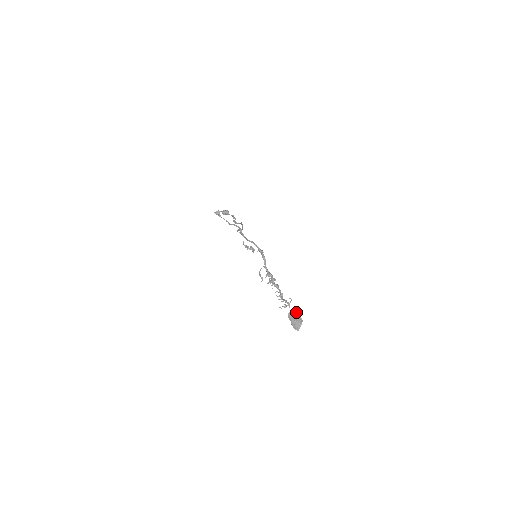
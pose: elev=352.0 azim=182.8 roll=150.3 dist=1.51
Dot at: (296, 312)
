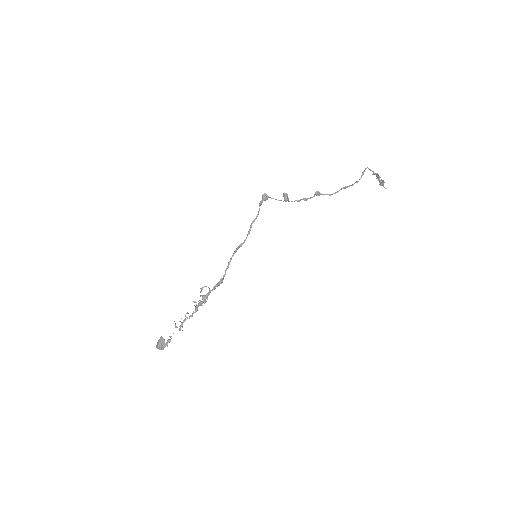
Dot at: (165, 343)
